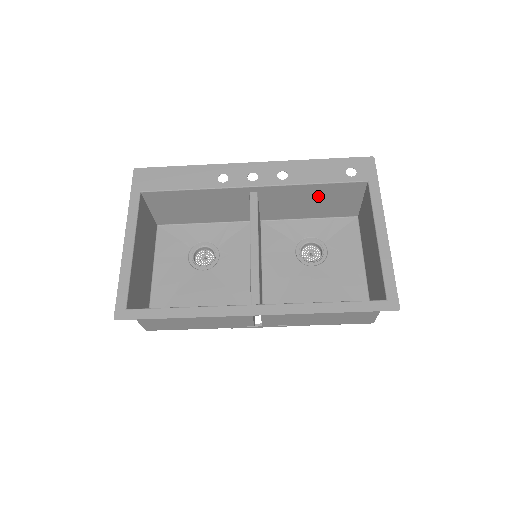
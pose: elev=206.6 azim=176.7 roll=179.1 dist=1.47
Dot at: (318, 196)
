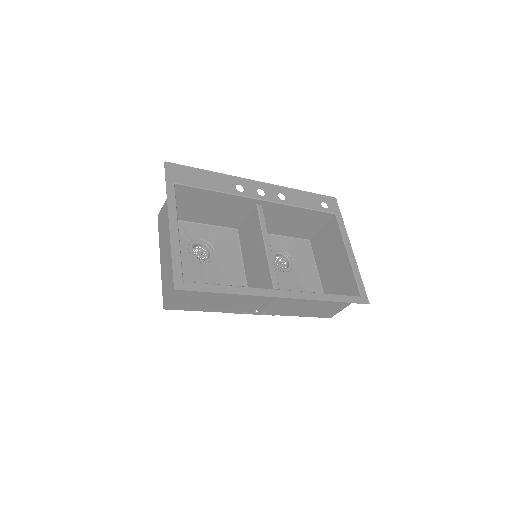
Dot at: (298, 218)
